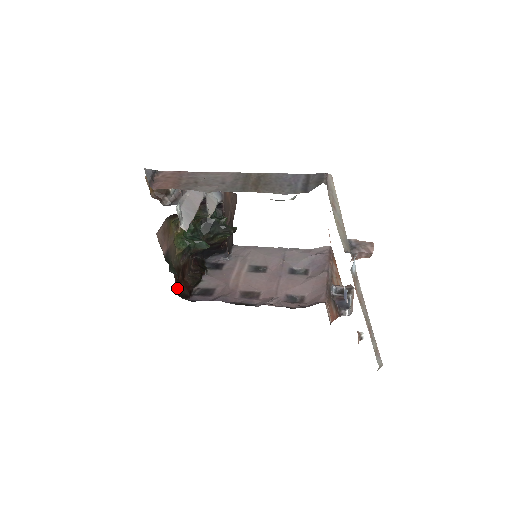
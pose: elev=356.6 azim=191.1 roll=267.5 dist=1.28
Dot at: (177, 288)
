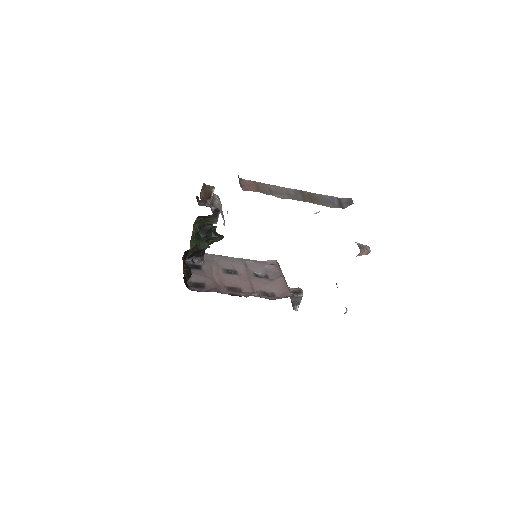
Dot at: occluded
